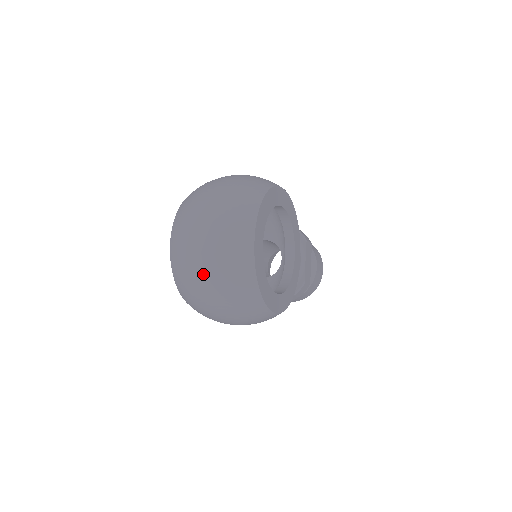
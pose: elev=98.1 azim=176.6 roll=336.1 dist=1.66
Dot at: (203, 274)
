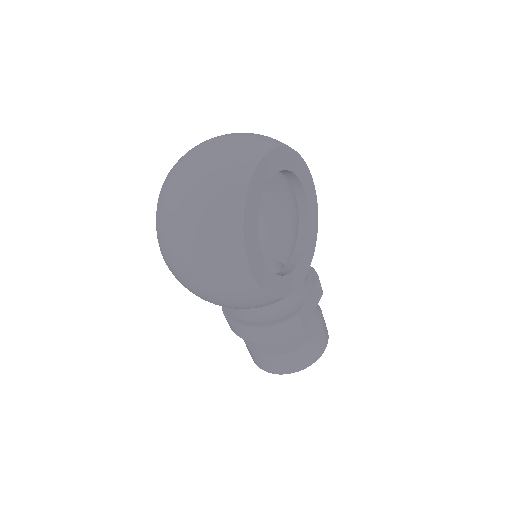
Dot at: (192, 172)
